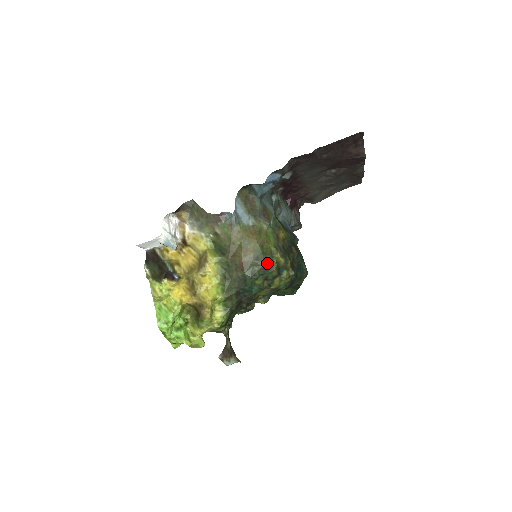
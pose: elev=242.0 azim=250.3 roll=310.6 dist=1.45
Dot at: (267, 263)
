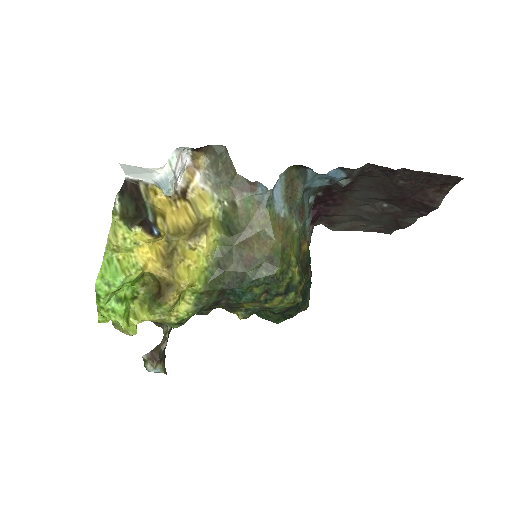
Dot at: (280, 273)
